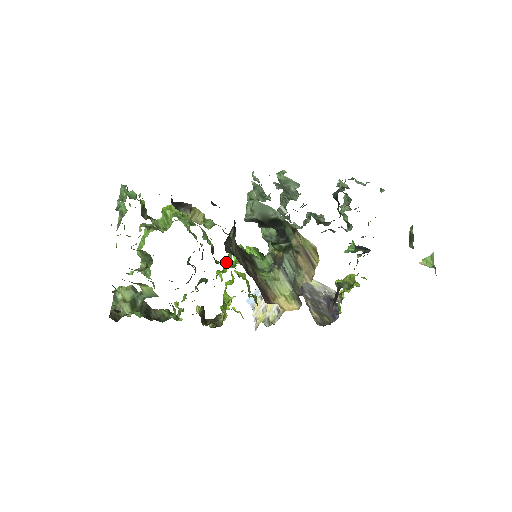
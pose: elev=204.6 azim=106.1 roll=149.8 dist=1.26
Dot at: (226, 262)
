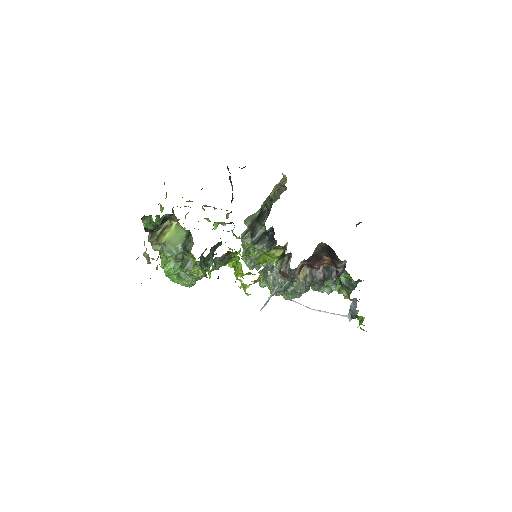
Dot at: occluded
